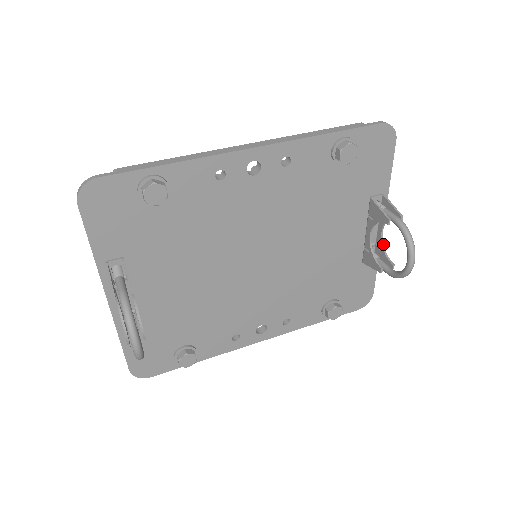
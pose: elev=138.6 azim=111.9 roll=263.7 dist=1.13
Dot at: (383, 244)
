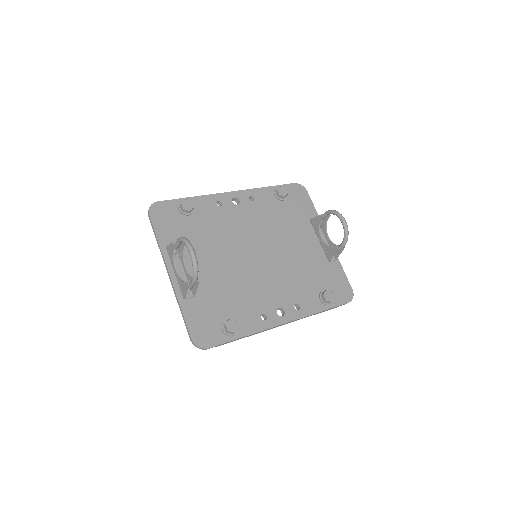
Dot at: (333, 243)
